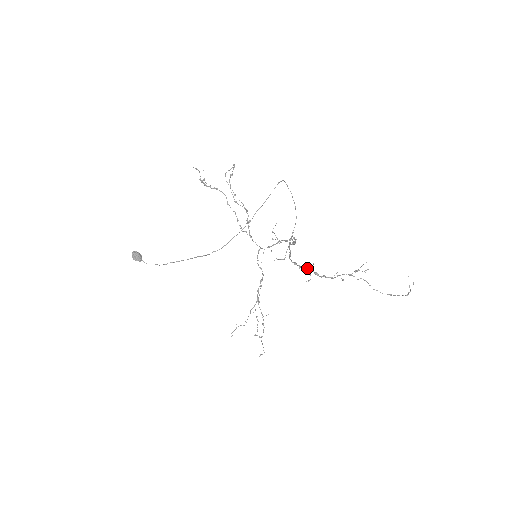
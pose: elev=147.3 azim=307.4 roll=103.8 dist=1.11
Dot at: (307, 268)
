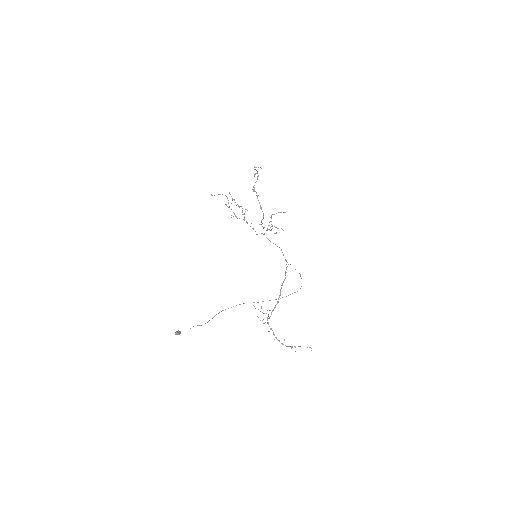
Dot at: (272, 330)
